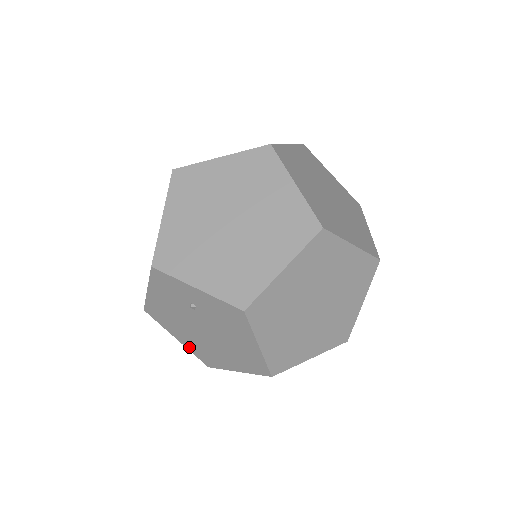
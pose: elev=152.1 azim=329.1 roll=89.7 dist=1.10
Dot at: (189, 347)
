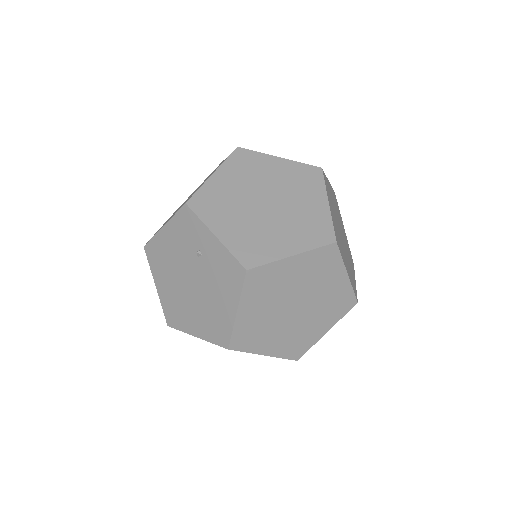
Dot at: (163, 298)
